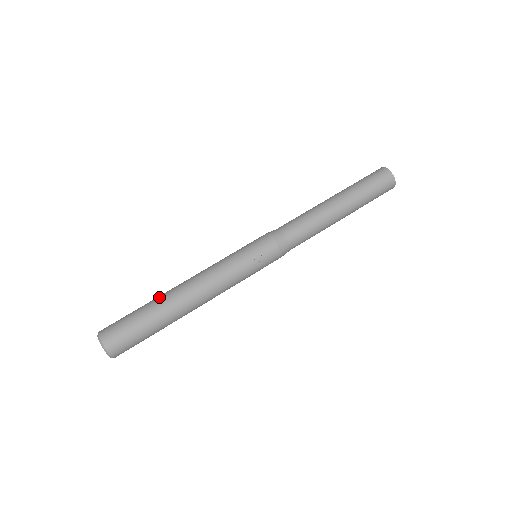
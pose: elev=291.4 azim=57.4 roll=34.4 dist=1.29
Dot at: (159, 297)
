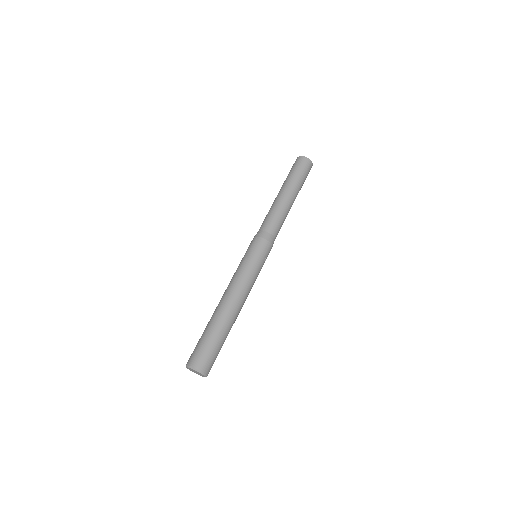
Dot at: (218, 319)
